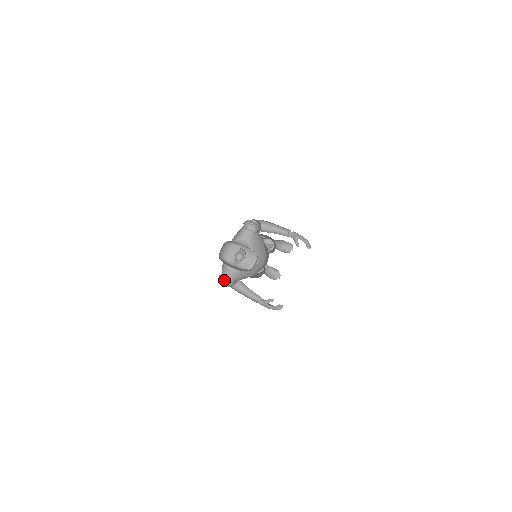
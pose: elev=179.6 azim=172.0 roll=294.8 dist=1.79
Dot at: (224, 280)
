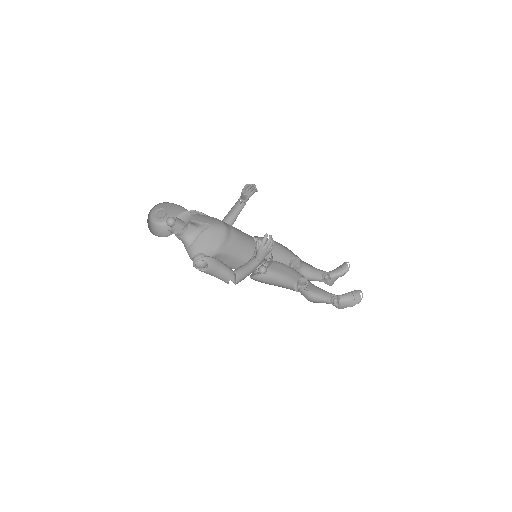
Dot at: (194, 261)
